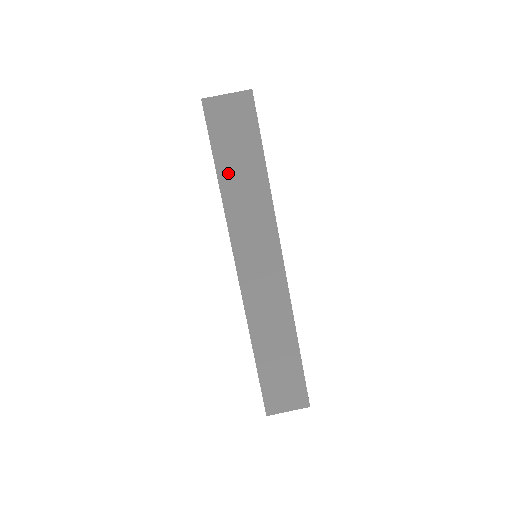
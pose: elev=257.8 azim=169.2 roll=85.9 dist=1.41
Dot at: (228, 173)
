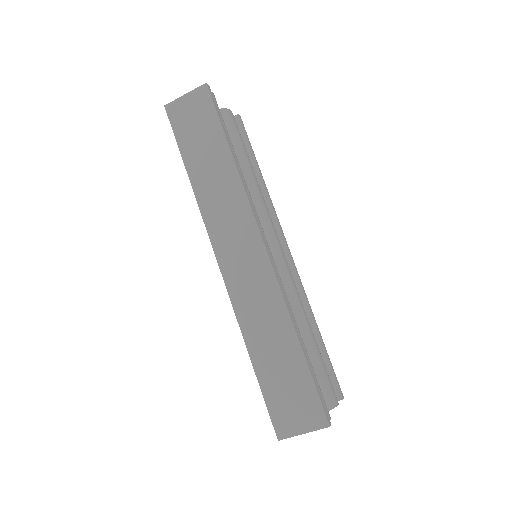
Dot at: (196, 166)
